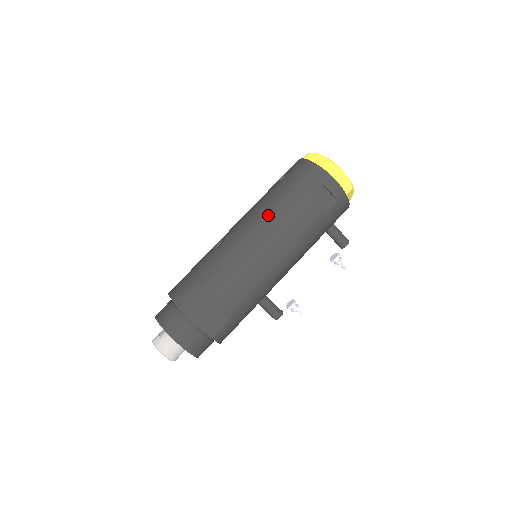
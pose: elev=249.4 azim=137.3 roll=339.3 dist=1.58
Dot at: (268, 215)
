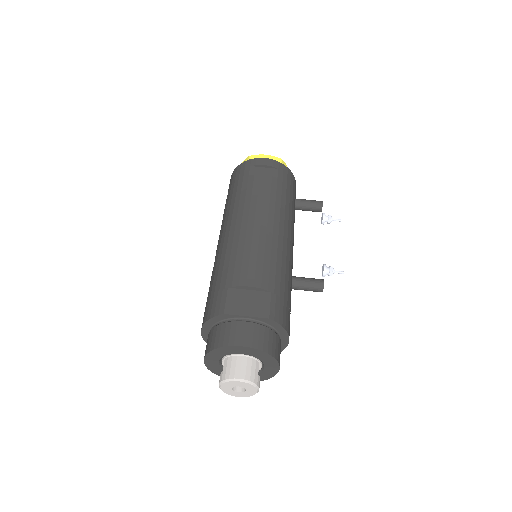
Dot at: (233, 209)
